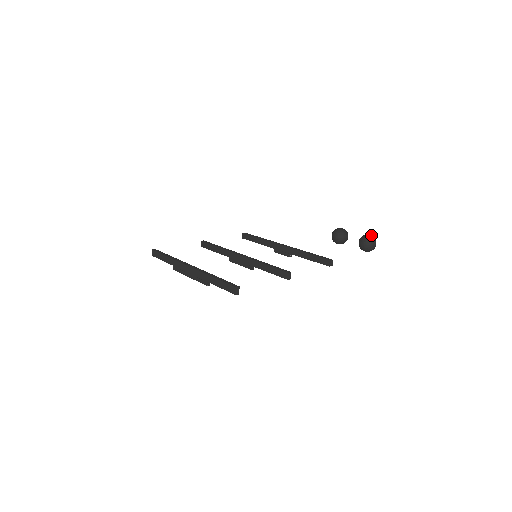
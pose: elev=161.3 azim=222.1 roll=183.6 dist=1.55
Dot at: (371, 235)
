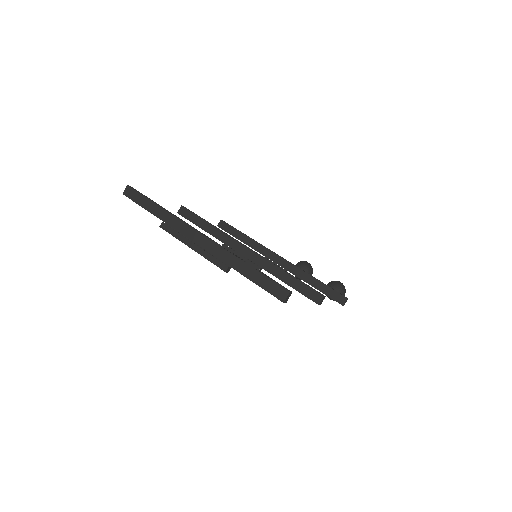
Dot at: occluded
